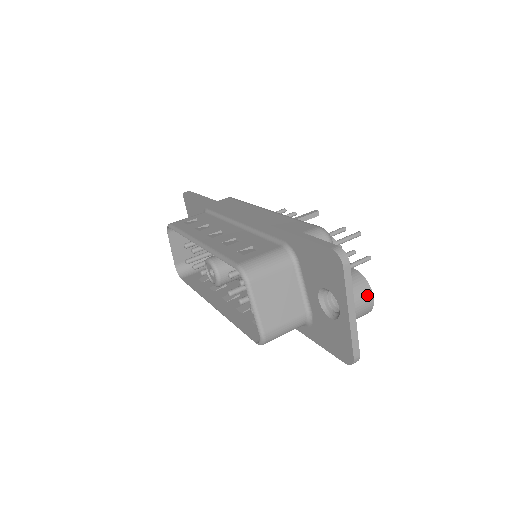
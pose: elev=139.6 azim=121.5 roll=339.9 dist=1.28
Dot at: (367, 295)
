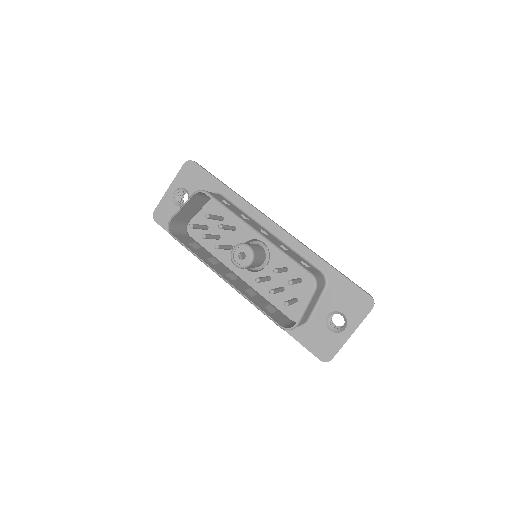
Dot at: occluded
